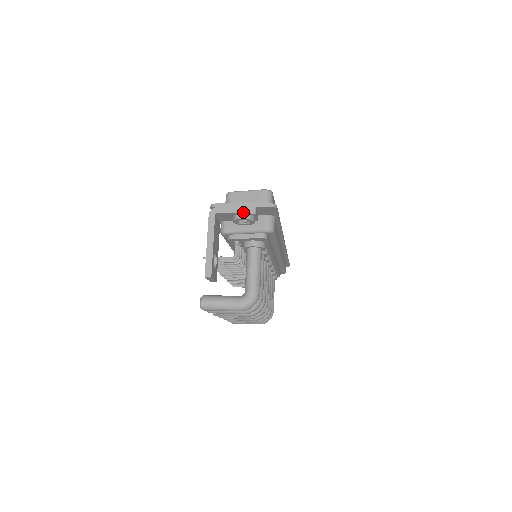
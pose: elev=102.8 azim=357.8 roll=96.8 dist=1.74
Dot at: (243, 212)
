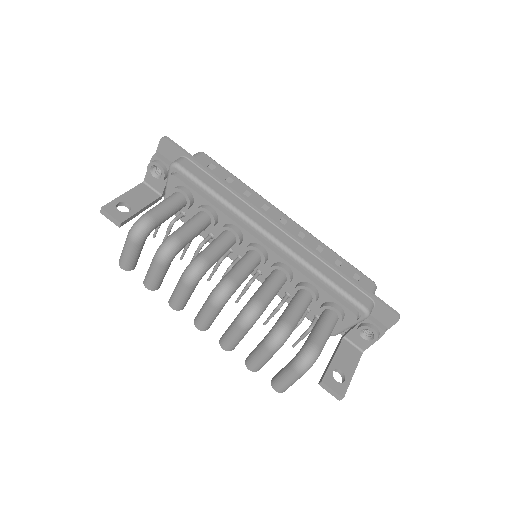
Dot at: occluded
